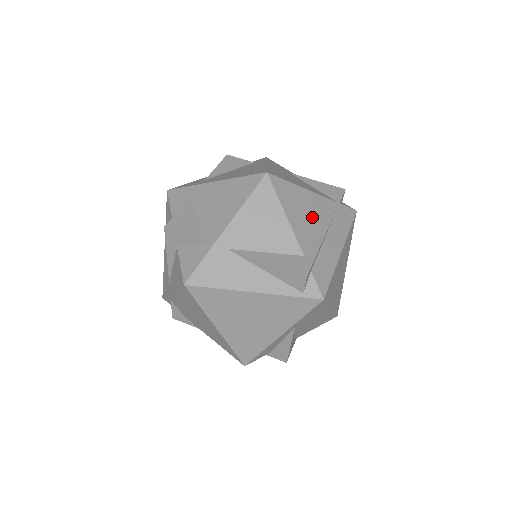
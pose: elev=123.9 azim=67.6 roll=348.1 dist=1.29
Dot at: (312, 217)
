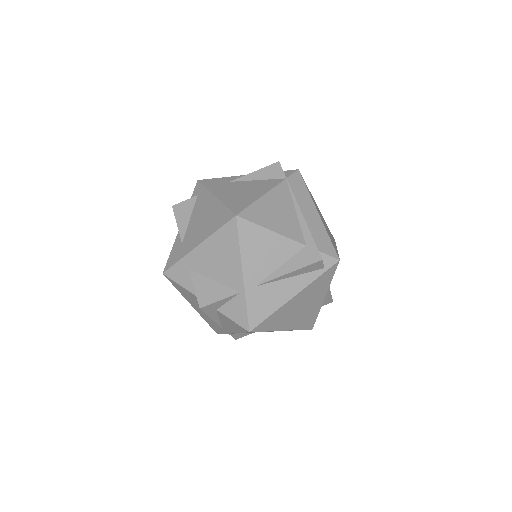
Dot at: (284, 211)
